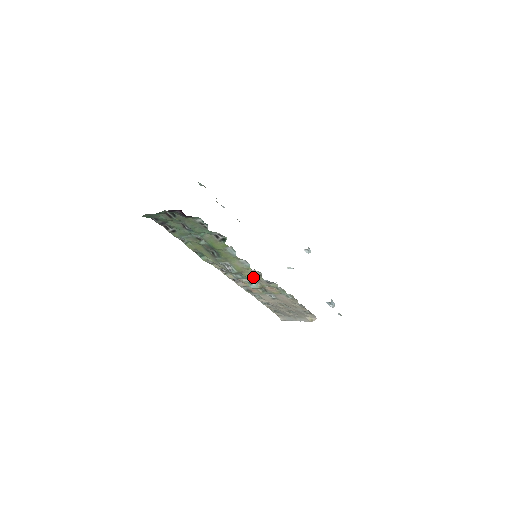
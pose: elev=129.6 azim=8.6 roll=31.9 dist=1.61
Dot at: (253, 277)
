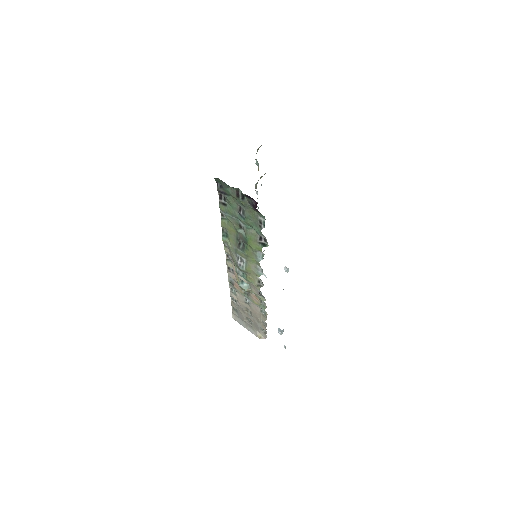
Dot at: (253, 282)
